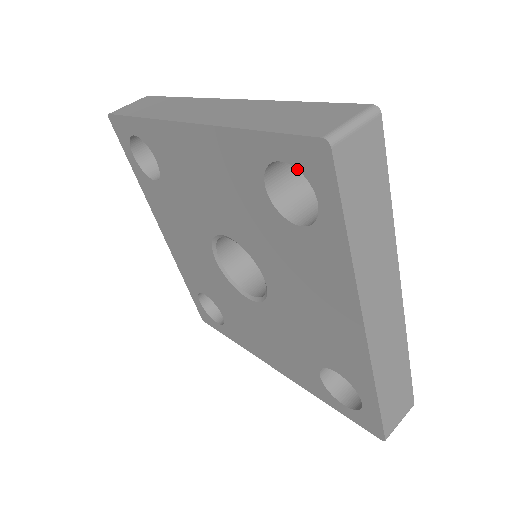
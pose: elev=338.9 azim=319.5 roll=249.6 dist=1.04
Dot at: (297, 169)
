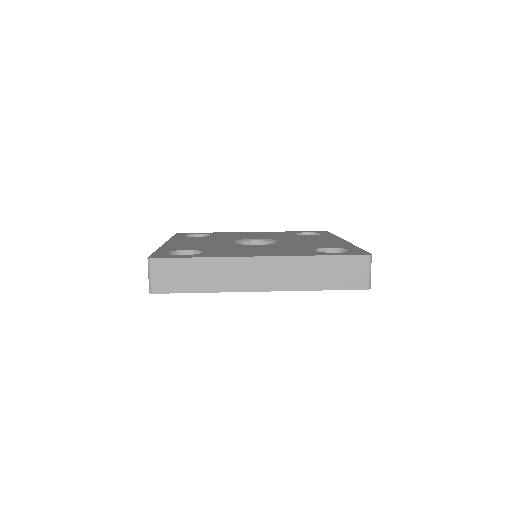
Dot at: occluded
